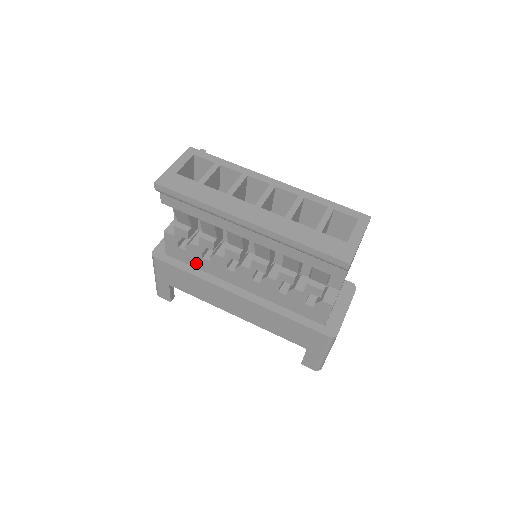
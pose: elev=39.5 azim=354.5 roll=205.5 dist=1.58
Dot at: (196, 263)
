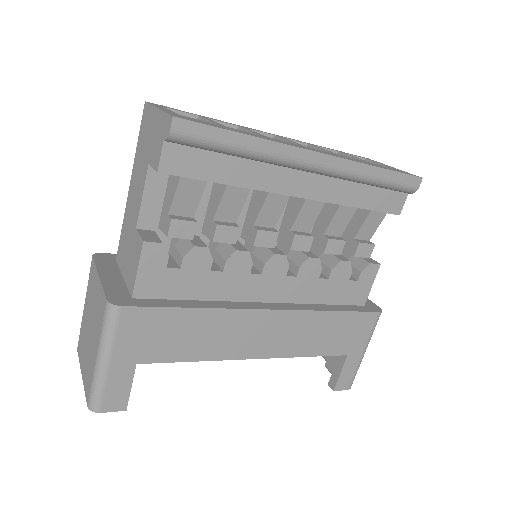
Dot at: (194, 289)
